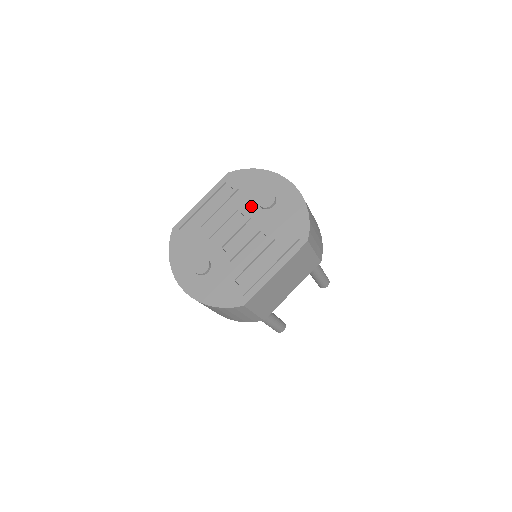
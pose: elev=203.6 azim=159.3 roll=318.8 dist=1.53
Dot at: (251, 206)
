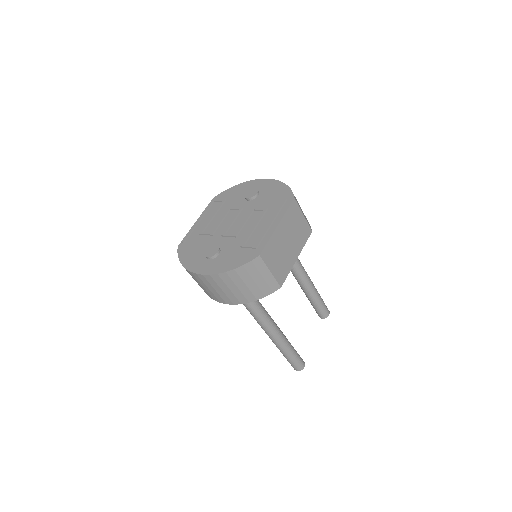
Dot at: (240, 204)
